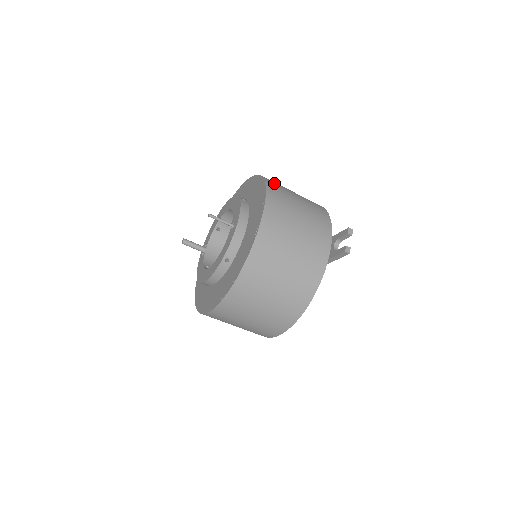
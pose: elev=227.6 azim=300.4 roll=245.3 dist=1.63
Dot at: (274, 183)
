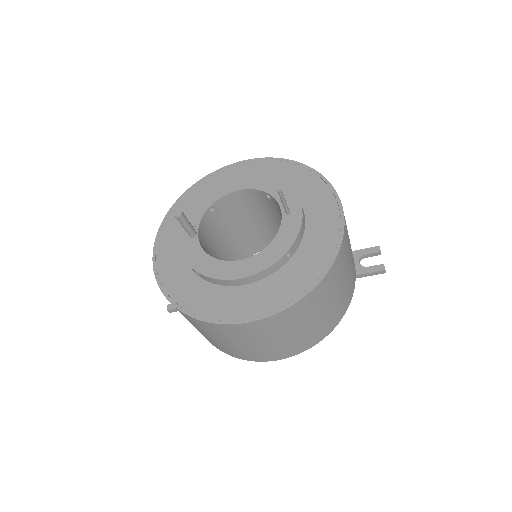
Dot at: occluded
